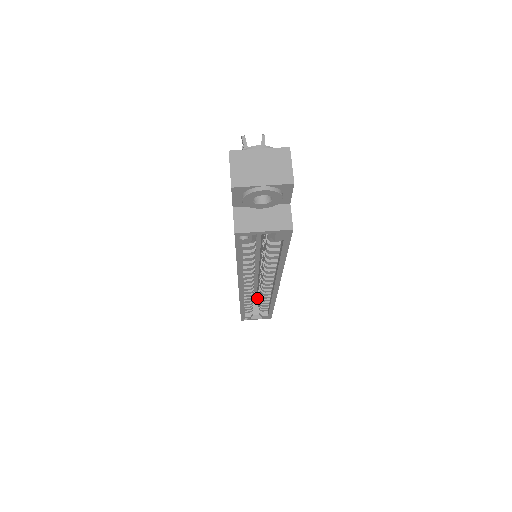
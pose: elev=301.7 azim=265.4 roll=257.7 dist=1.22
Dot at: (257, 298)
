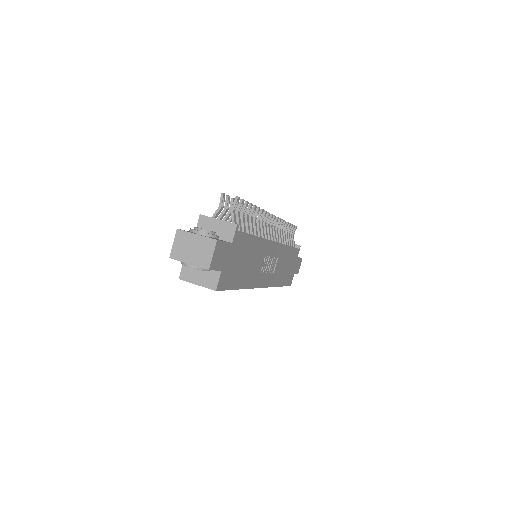
Dot at: occluded
